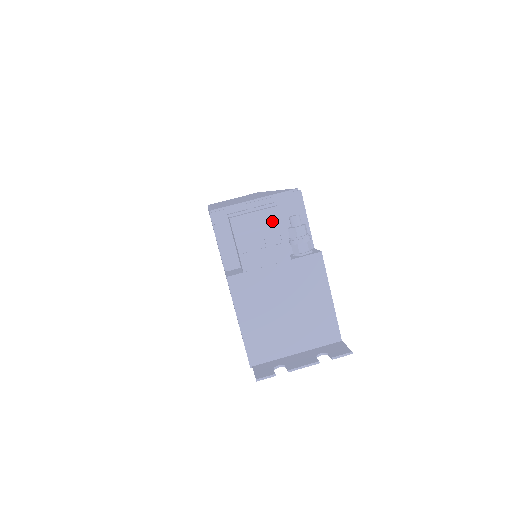
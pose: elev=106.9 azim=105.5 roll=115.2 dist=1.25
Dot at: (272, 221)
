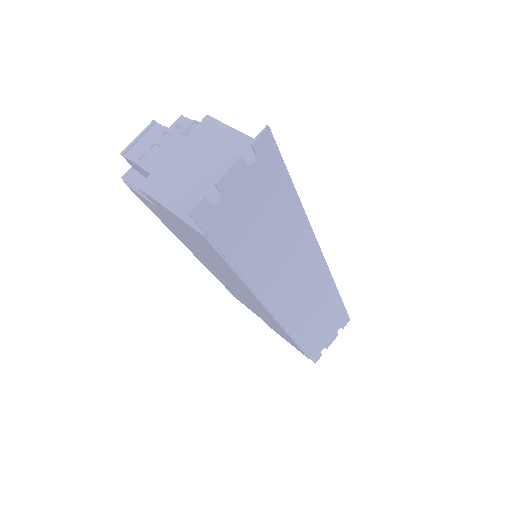
Dot at: (156, 131)
